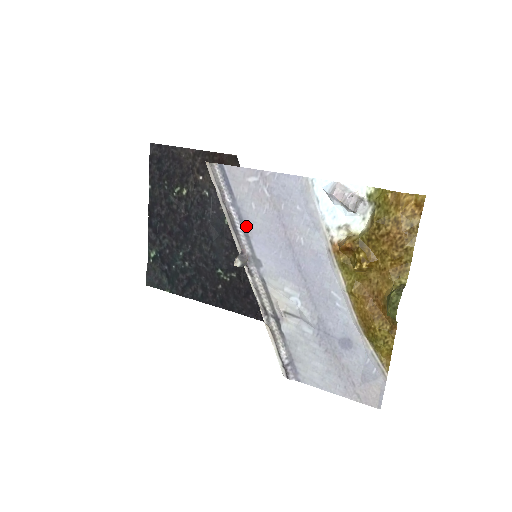
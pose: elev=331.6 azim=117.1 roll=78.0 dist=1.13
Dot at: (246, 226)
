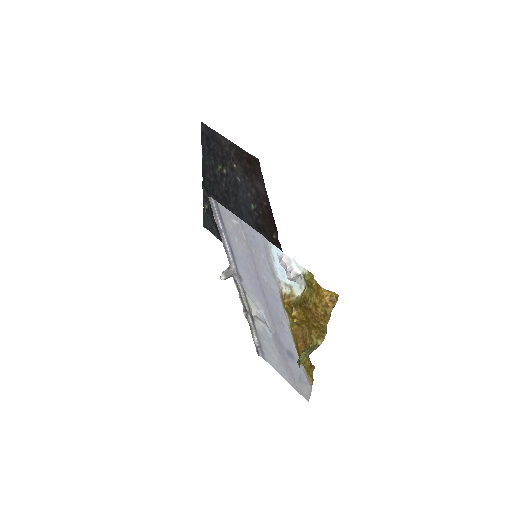
Dot at: (232, 250)
